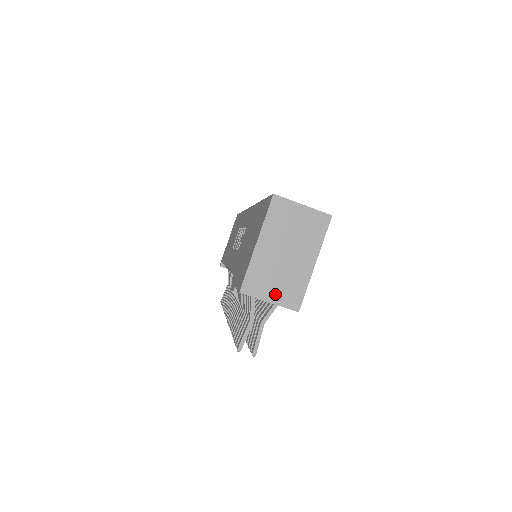
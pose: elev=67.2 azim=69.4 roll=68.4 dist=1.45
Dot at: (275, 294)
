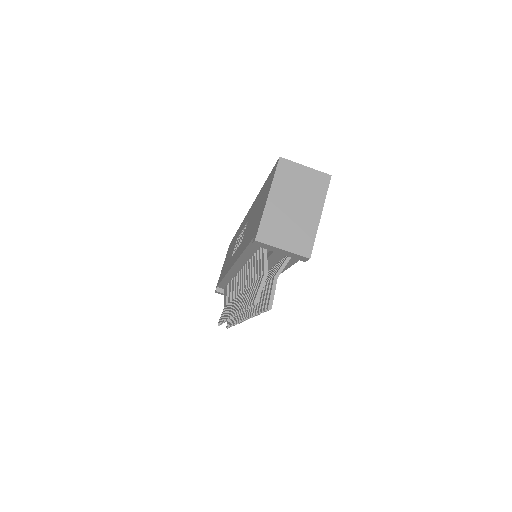
Dot at: (287, 242)
